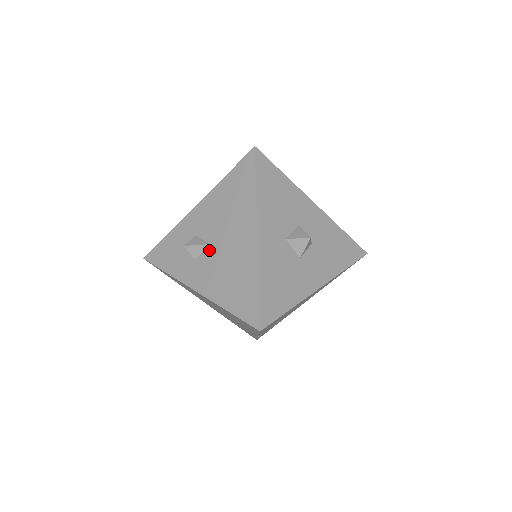
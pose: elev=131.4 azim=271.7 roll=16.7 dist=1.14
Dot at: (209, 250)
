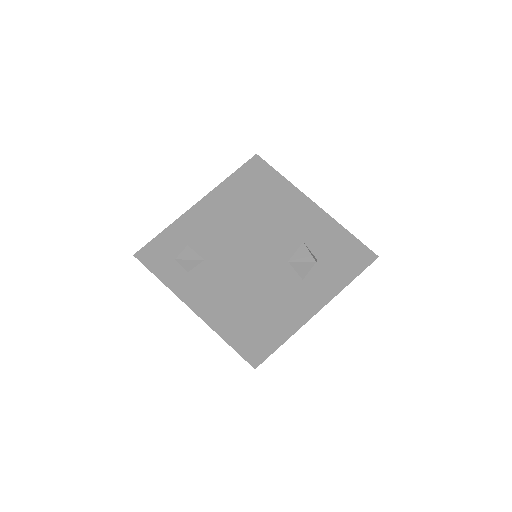
Dot at: (203, 266)
